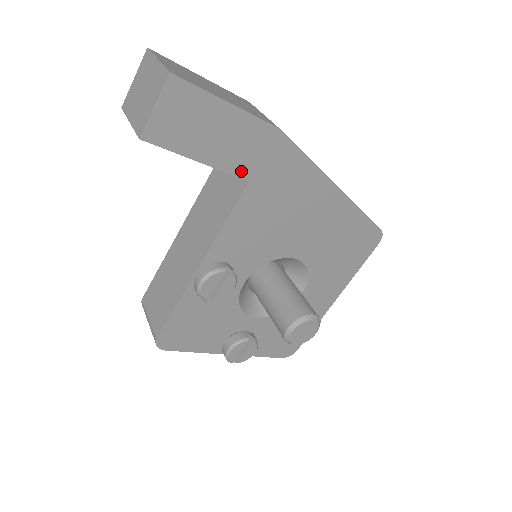
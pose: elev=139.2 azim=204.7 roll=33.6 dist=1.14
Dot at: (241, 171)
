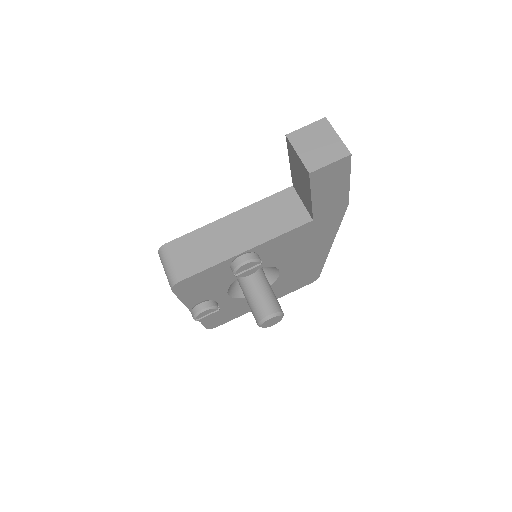
Dot at: (317, 213)
